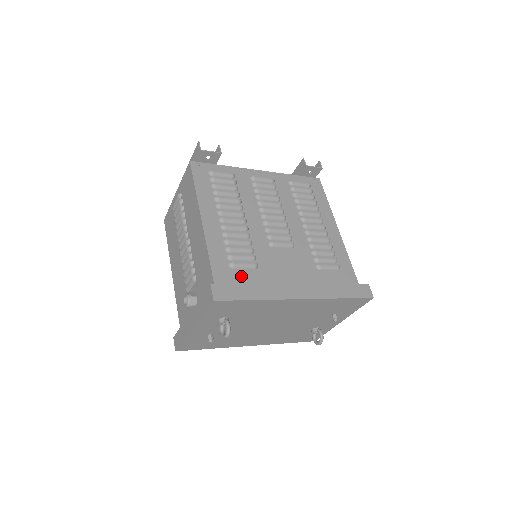
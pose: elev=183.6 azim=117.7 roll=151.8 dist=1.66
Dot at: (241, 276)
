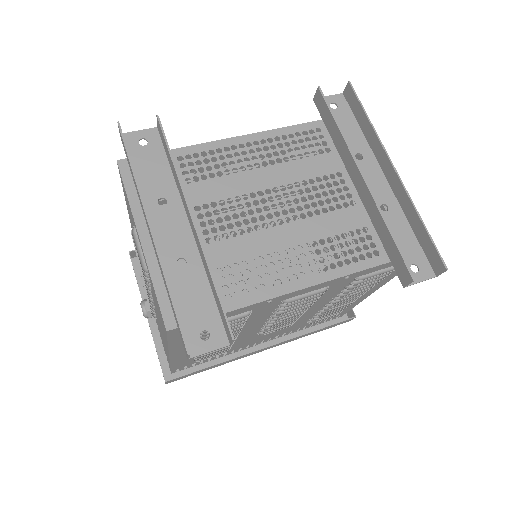
Dot at: occluded
